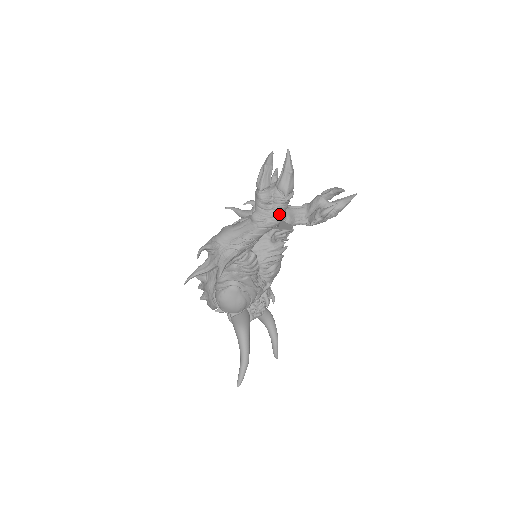
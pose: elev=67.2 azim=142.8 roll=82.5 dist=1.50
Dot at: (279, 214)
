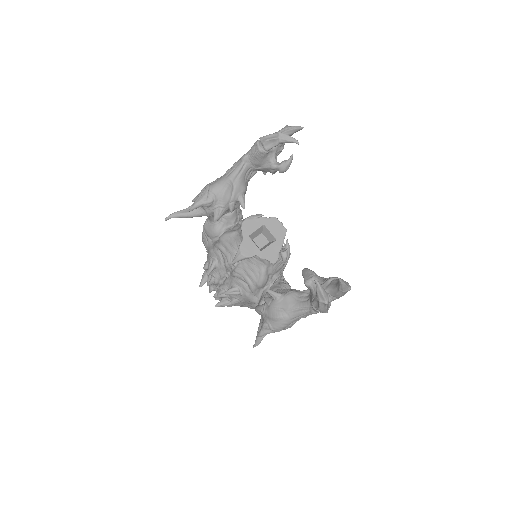
Dot at: occluded
